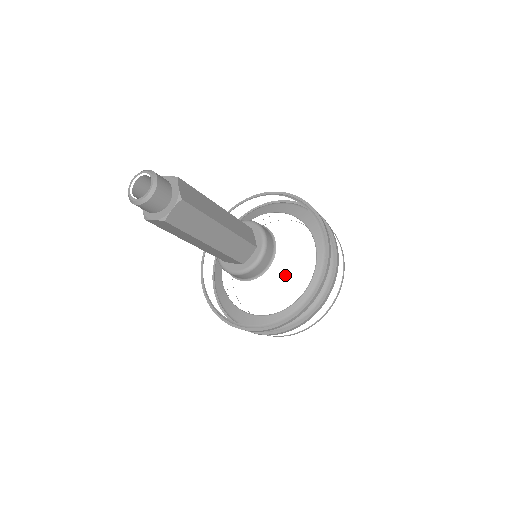
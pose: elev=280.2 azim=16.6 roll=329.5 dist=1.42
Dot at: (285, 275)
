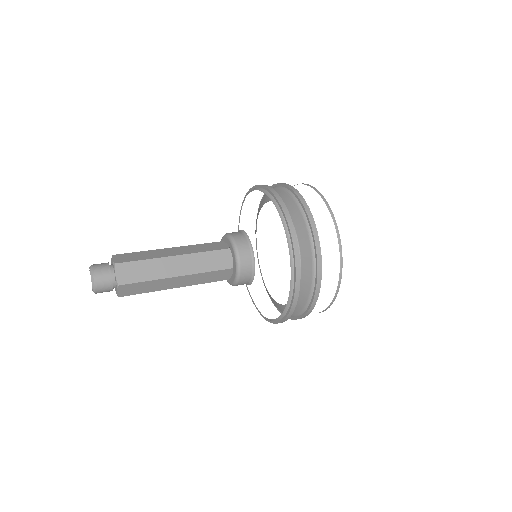
Dot at: occluded
